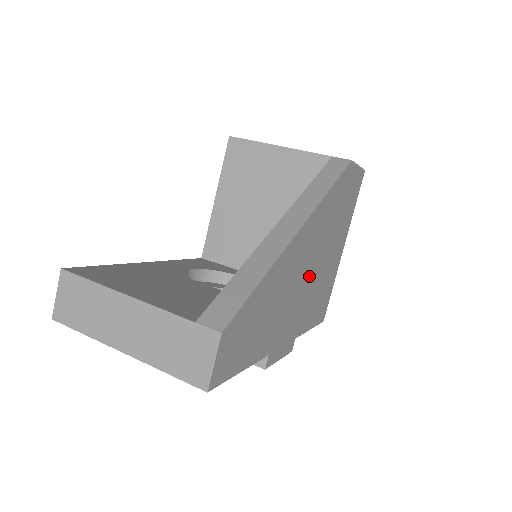
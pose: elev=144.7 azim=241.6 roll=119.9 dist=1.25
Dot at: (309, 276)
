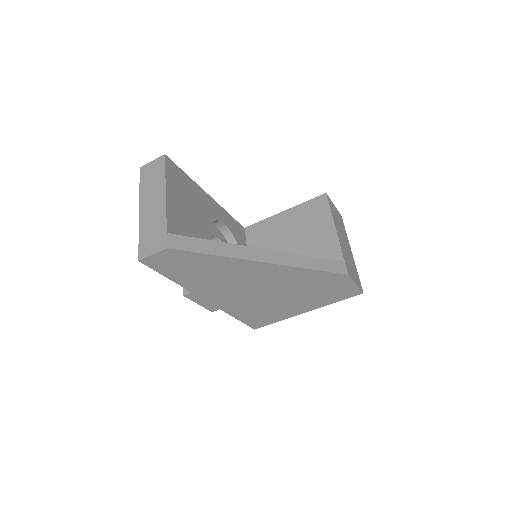
Dot at: (257, 292)
